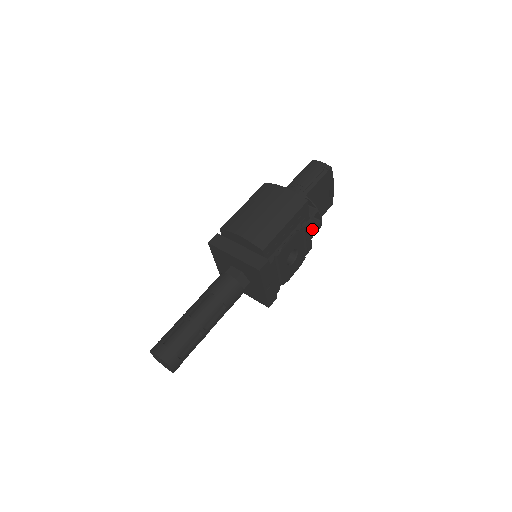
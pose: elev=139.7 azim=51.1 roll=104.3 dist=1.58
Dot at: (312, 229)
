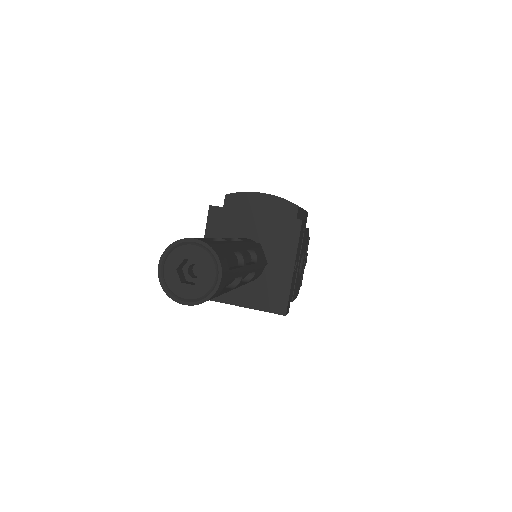
Dot at: occluded
